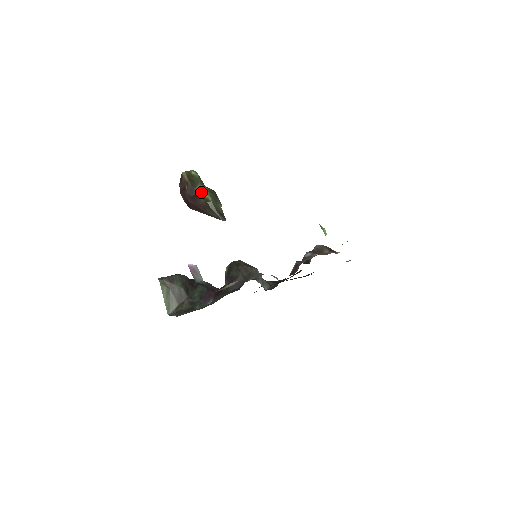
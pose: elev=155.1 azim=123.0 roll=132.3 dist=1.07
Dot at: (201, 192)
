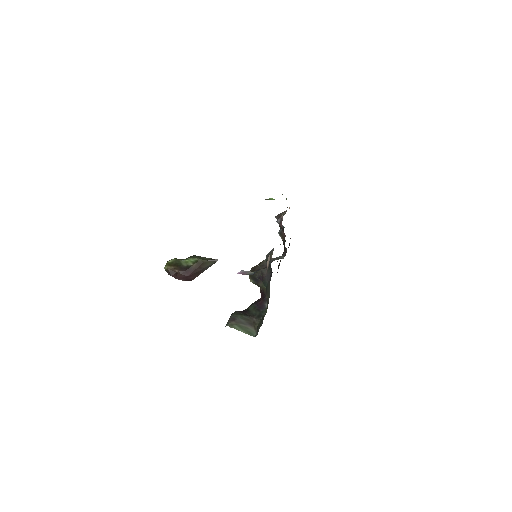
Dot at: (187, 263)
